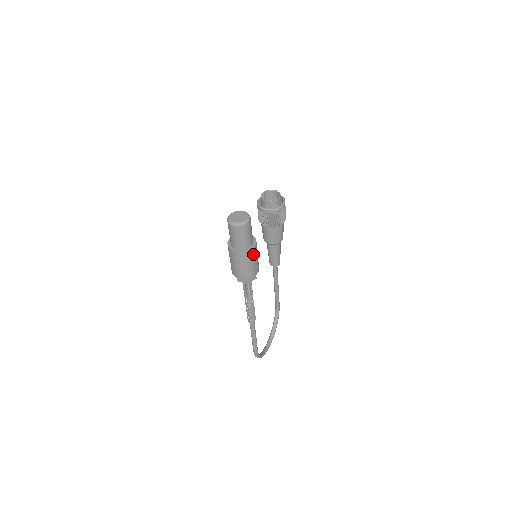
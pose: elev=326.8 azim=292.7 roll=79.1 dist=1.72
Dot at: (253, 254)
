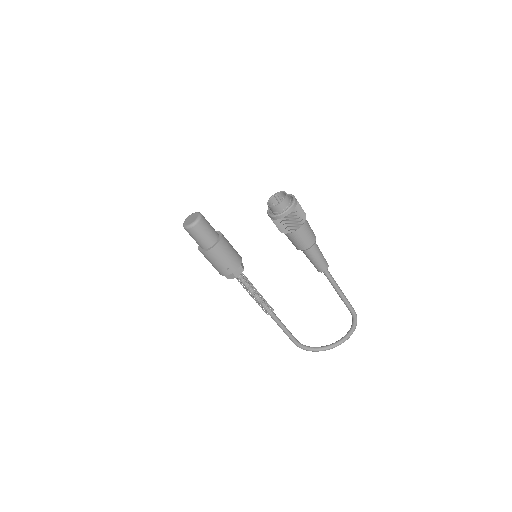
Dot at: (212, 256)
